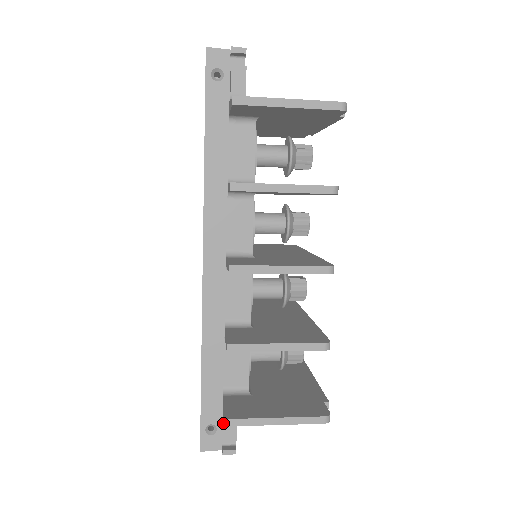
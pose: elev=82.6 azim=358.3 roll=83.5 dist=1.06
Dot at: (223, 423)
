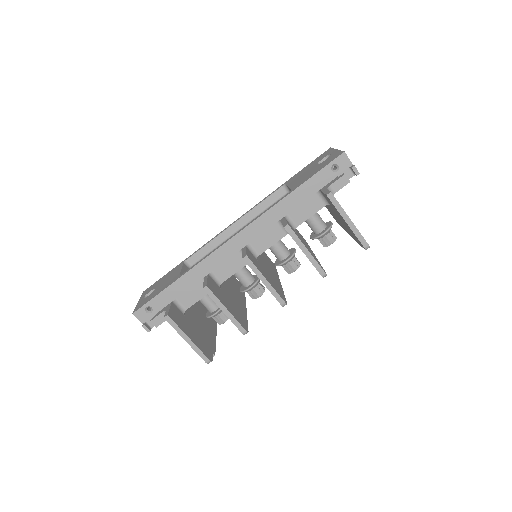
Dot at: (160, 314)
